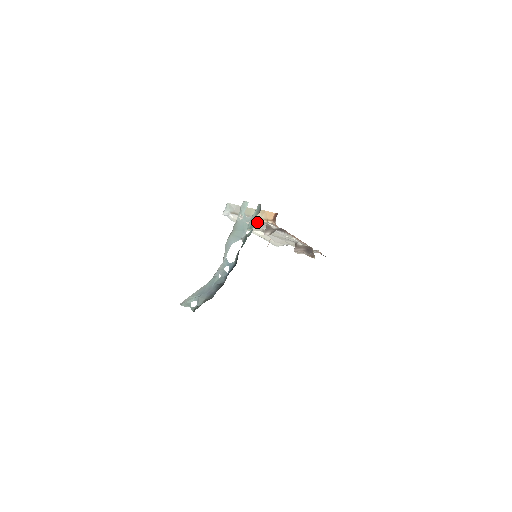
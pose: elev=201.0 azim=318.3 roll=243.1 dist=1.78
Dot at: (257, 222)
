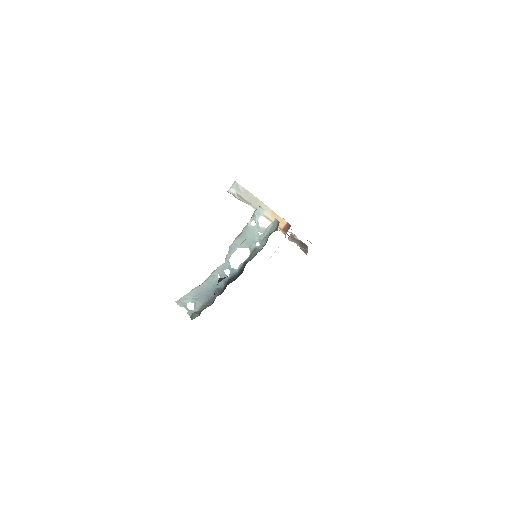
Dot at: occluded
